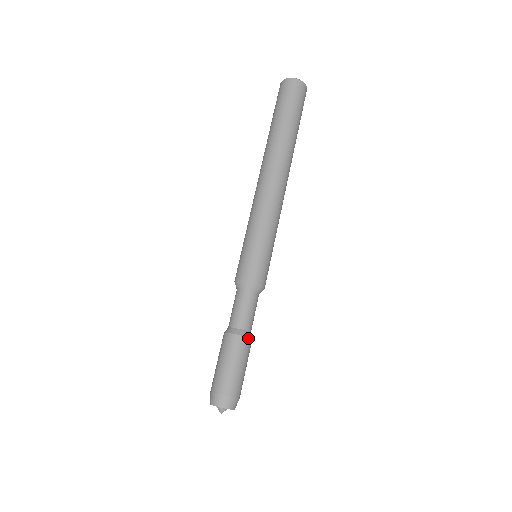
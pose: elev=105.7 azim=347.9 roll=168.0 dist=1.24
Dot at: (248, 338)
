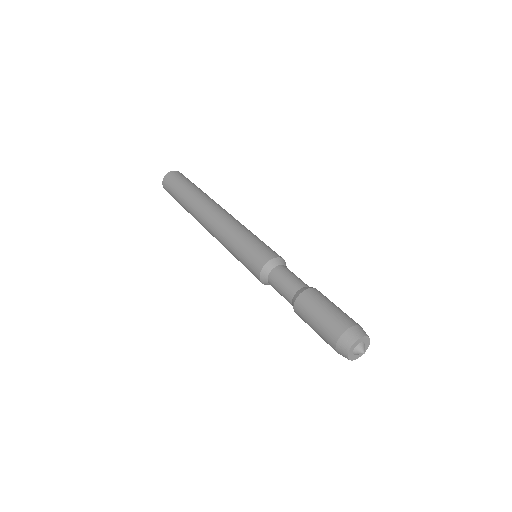
Dot at: (305, 291)
